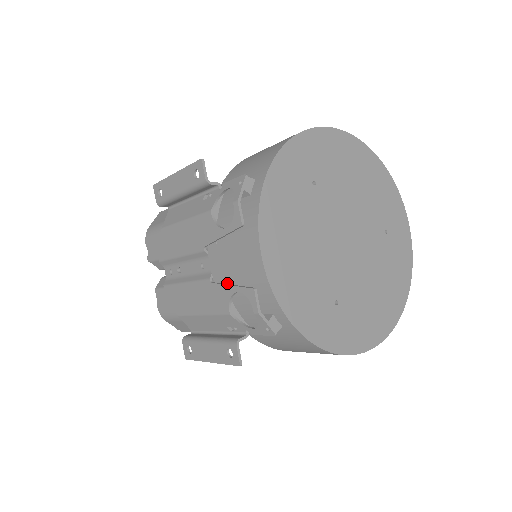
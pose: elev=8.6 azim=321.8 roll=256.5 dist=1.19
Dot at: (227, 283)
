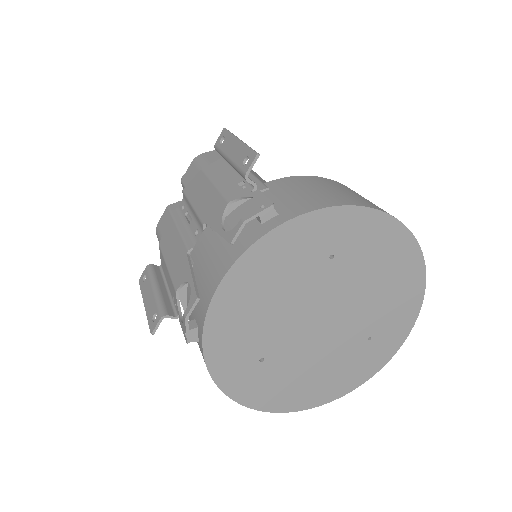
Dot at: (194, 268)
